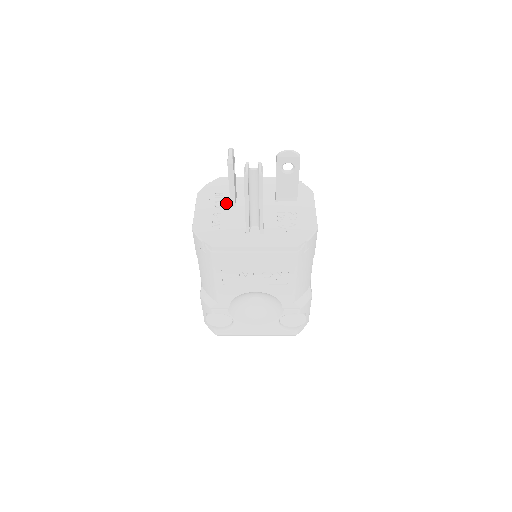
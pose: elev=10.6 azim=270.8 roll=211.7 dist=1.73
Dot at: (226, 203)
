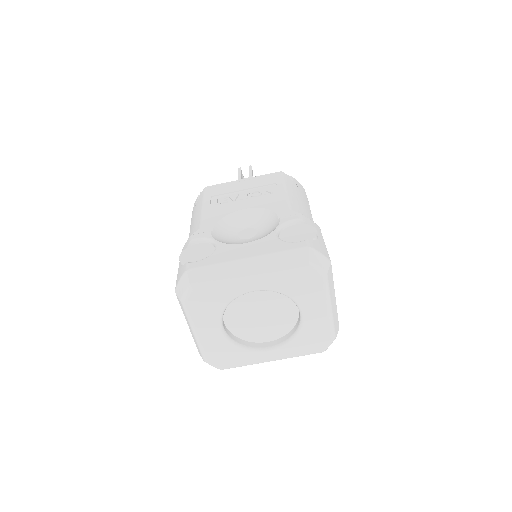
Dot at: occluded
